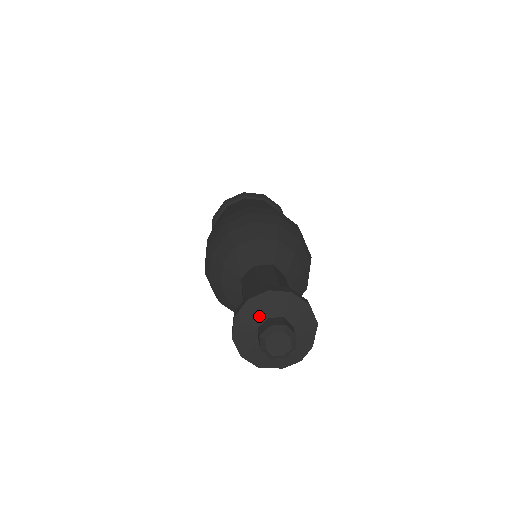
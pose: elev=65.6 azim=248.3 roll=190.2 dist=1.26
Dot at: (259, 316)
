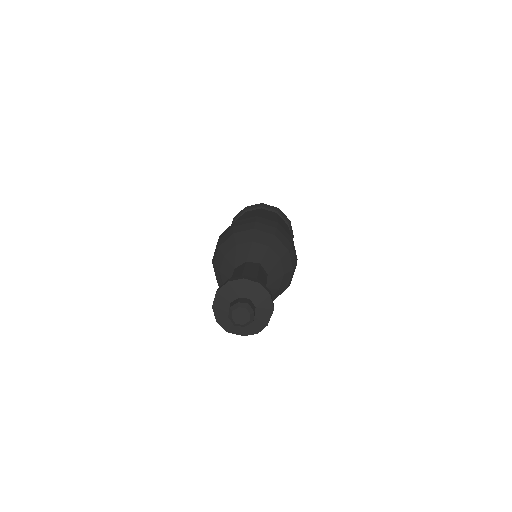
Dot at: (233, 295)
